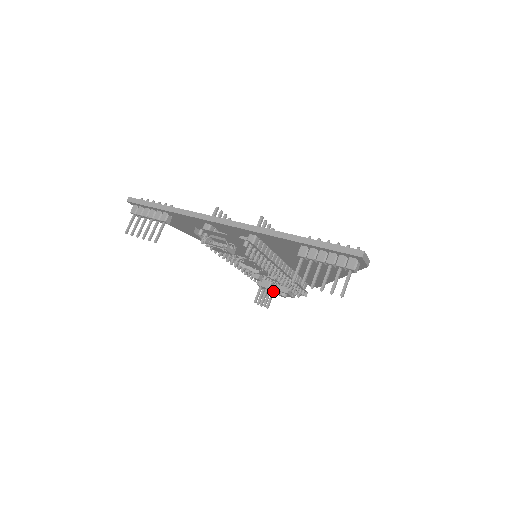
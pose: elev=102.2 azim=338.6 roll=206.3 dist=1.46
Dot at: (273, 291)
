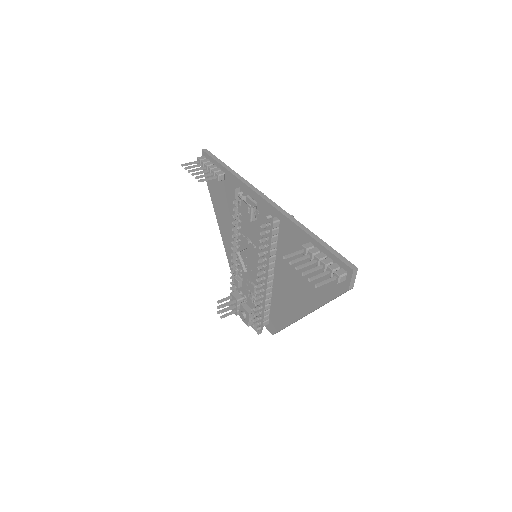
Dot at: (237, 308)
